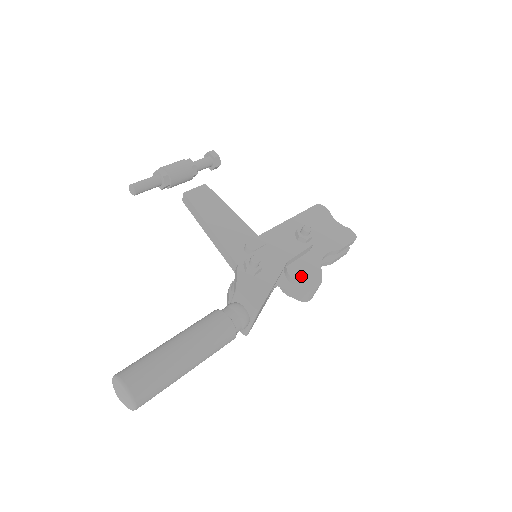
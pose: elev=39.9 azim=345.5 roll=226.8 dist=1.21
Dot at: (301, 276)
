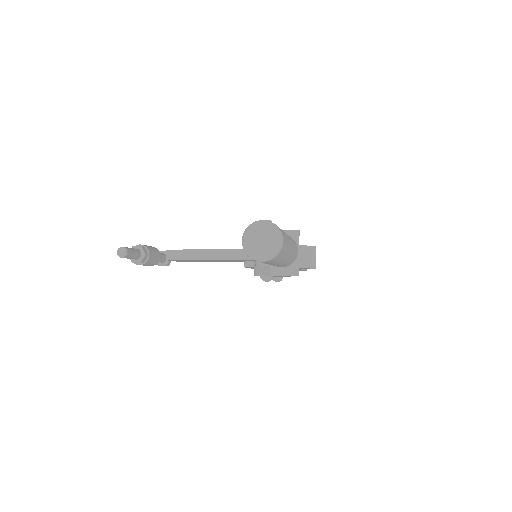
Dot at: occluded
